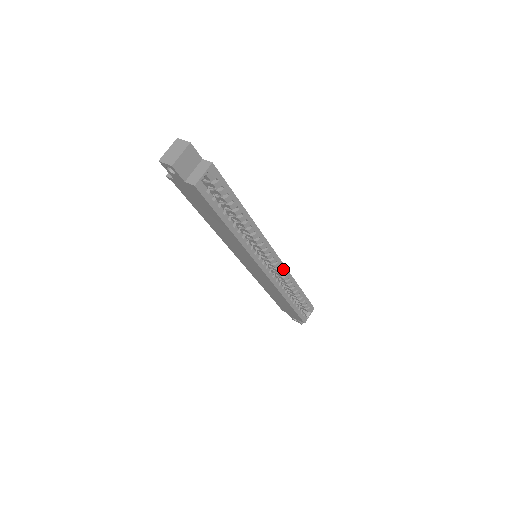
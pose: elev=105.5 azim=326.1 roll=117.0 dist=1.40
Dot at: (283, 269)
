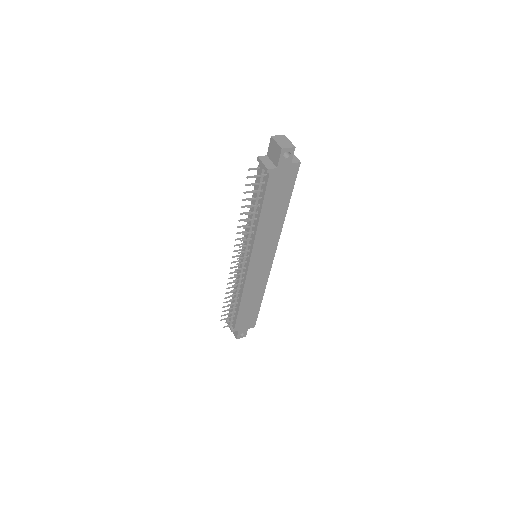
Dot at: occluded
